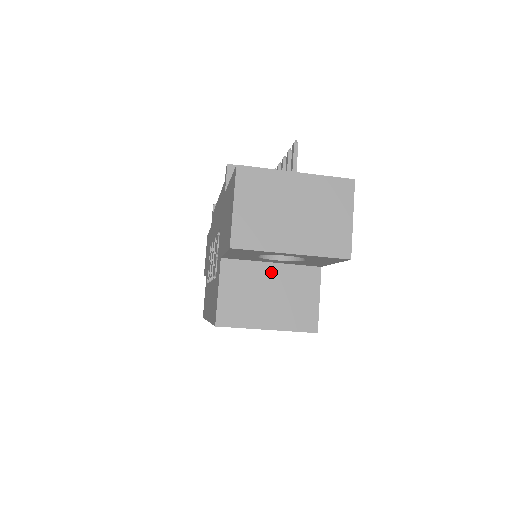
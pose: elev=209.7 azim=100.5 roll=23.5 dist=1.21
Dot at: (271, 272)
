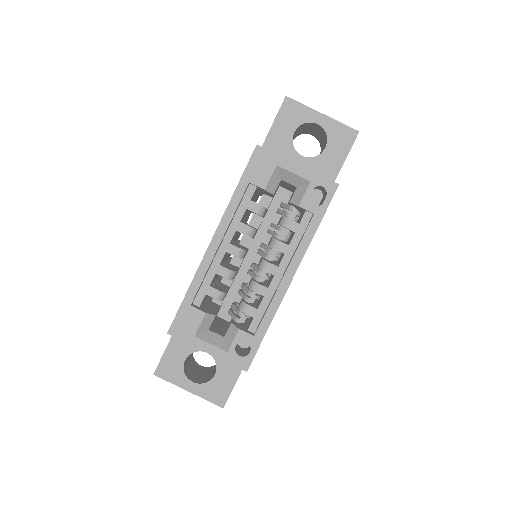
Dot at: occluded
